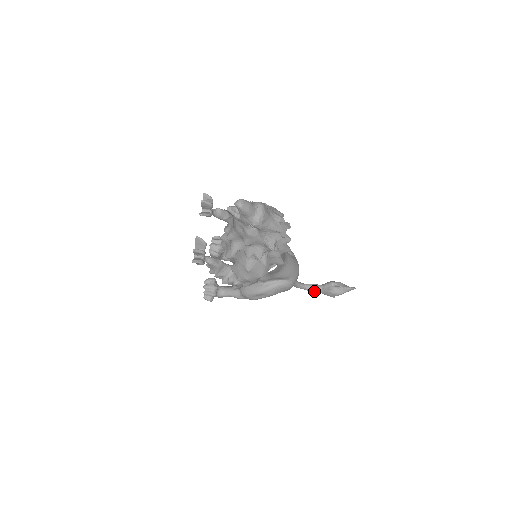
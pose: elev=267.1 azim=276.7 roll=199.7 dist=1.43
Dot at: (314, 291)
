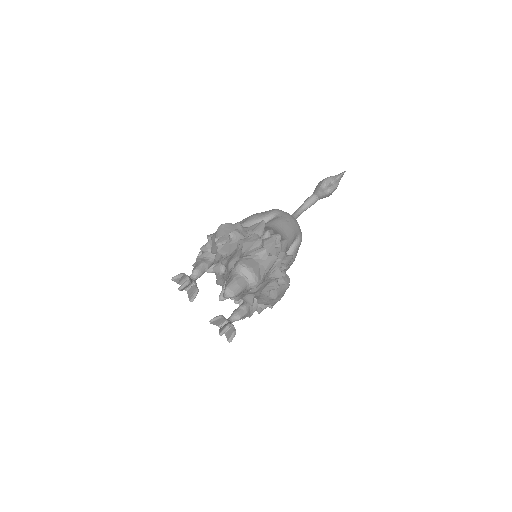
Dot at: occluded
